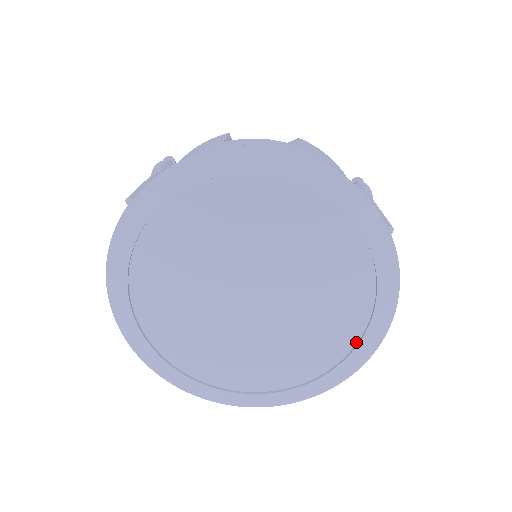
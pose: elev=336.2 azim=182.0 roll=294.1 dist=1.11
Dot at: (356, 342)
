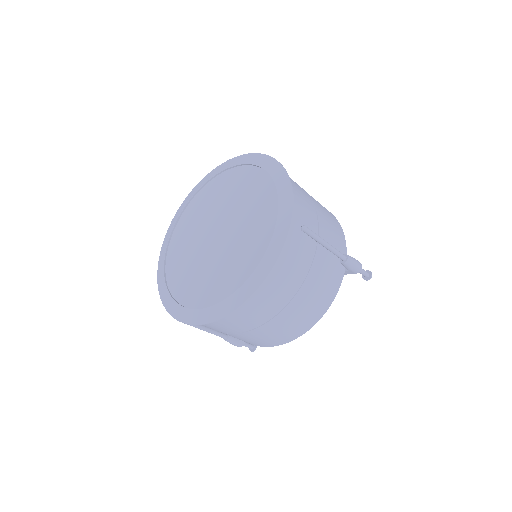
Dot at: (240, 288)
